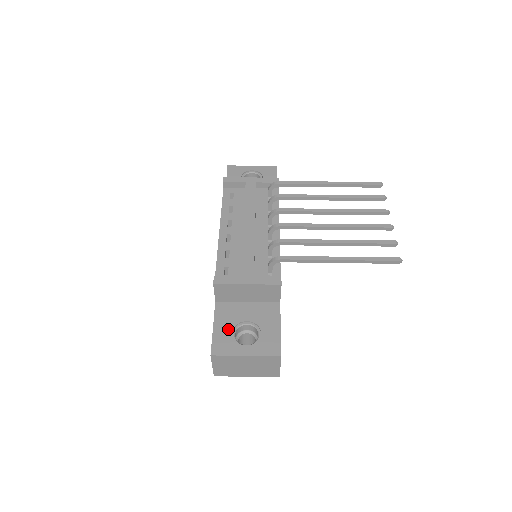
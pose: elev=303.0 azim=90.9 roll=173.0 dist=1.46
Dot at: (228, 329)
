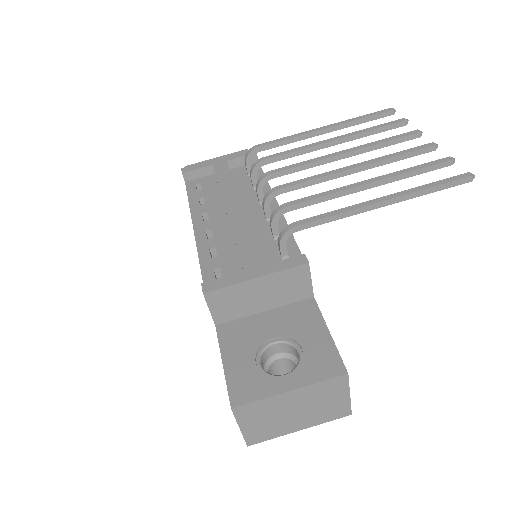
Dot at: (247, 359)
